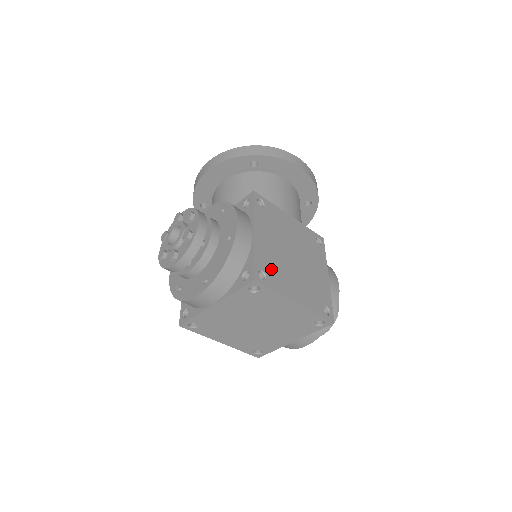
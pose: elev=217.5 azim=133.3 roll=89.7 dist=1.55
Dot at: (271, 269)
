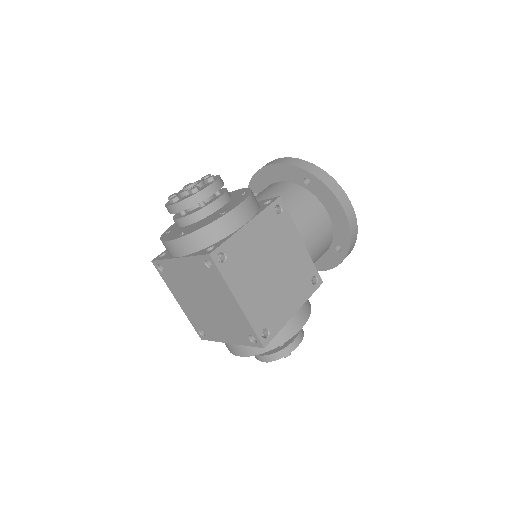
Dot at: (237, 260)
